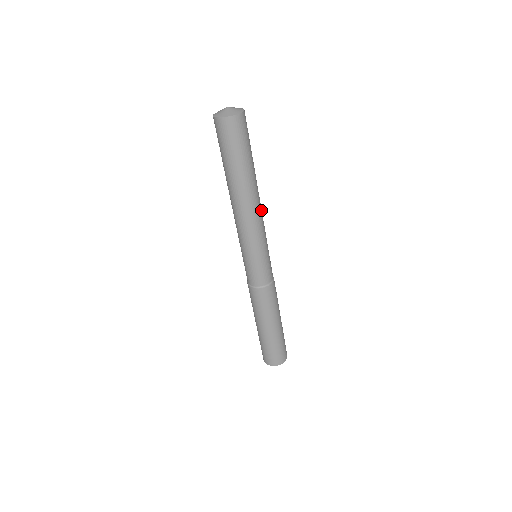
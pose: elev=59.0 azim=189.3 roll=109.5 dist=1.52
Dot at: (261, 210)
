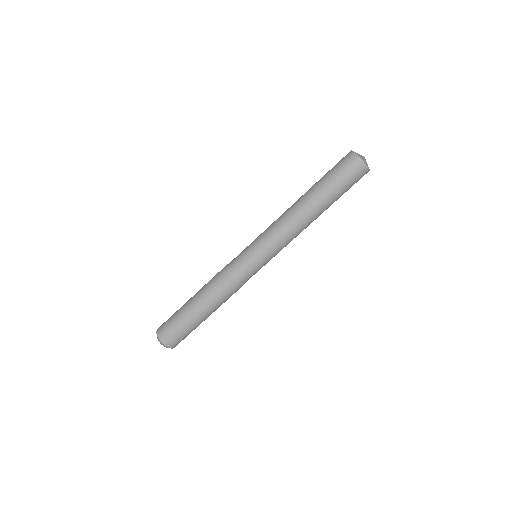
Dot at: (298, 233)
